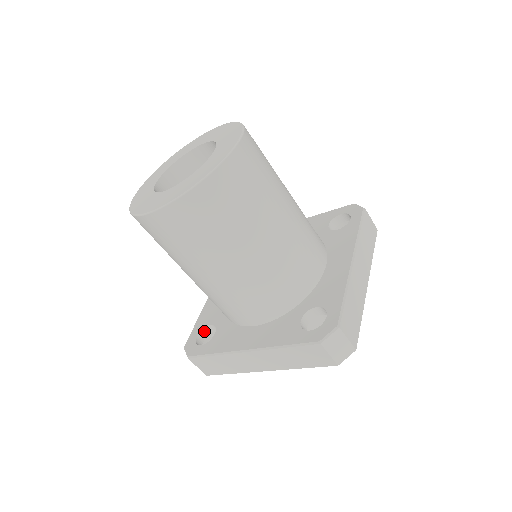
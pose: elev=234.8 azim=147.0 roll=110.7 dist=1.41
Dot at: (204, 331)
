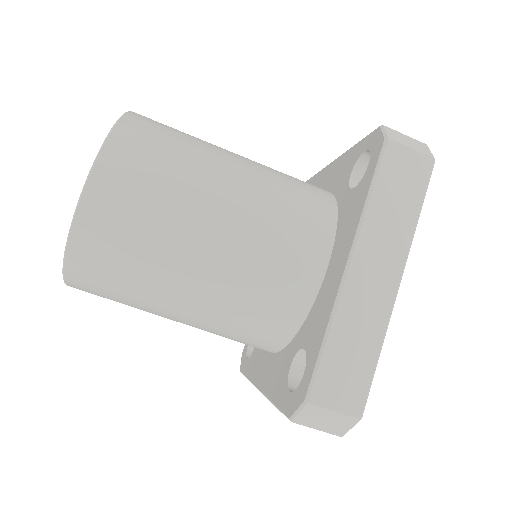
Dot at: (292, 385)
